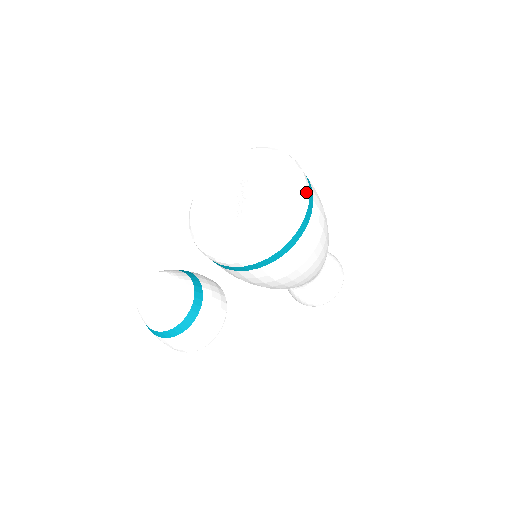
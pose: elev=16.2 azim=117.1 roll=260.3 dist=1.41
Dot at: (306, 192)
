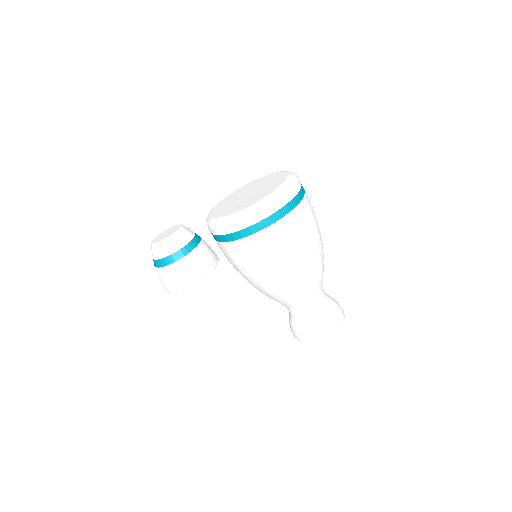
Dot at: (282, 199)
